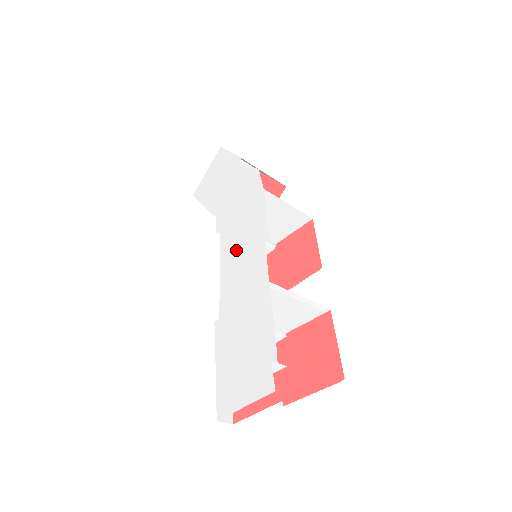
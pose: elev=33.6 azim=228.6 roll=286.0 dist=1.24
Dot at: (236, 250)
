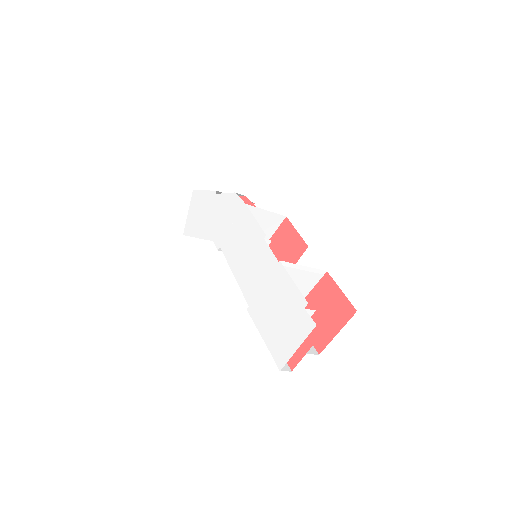
Dot at: (241, 254)
